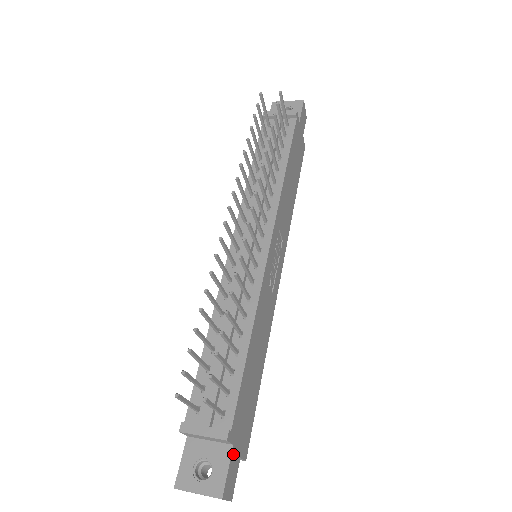
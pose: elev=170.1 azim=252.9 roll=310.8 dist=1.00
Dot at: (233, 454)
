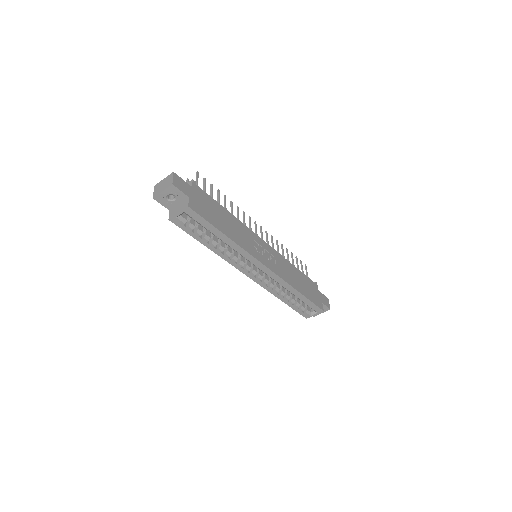
Dot at: (189, 187)
